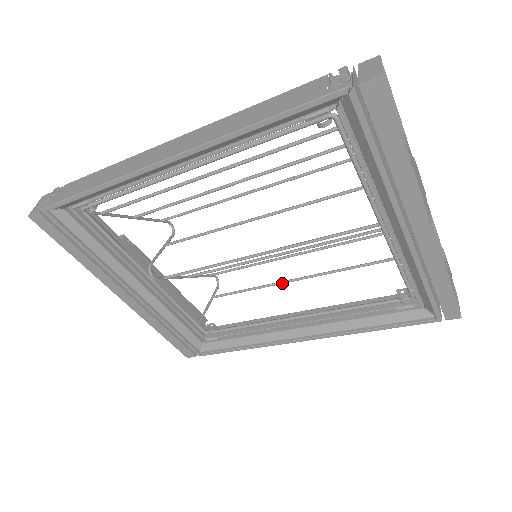
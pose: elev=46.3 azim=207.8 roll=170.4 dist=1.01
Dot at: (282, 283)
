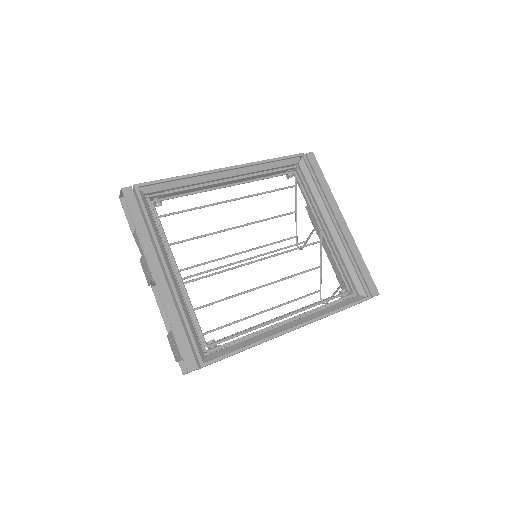
Dot at: occluded
